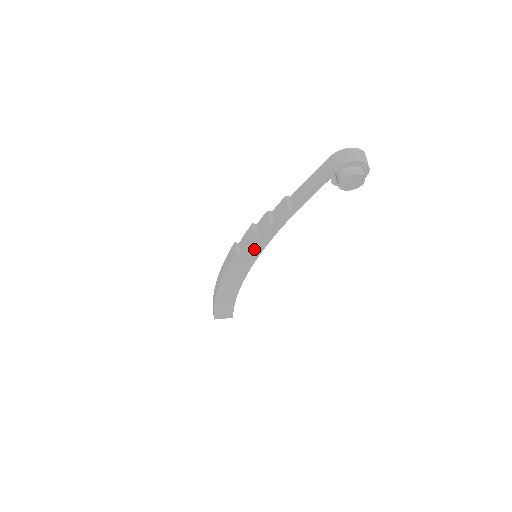
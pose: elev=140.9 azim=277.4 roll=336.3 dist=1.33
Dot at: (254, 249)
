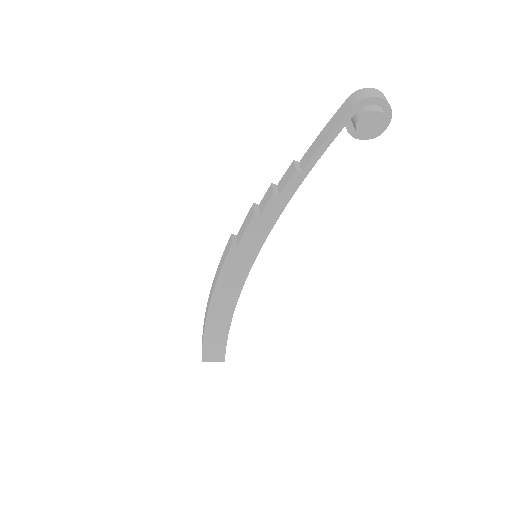
Dot at: (254, 239)
